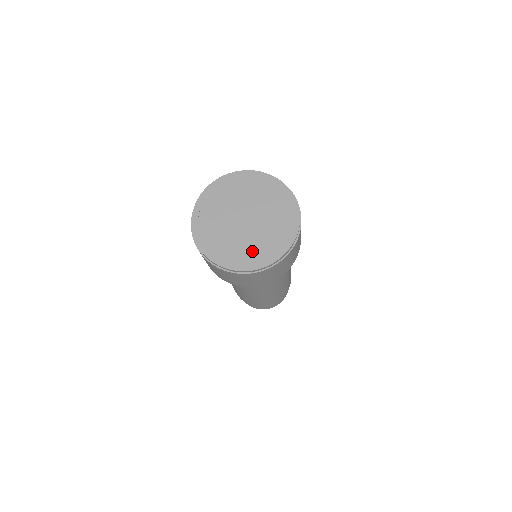
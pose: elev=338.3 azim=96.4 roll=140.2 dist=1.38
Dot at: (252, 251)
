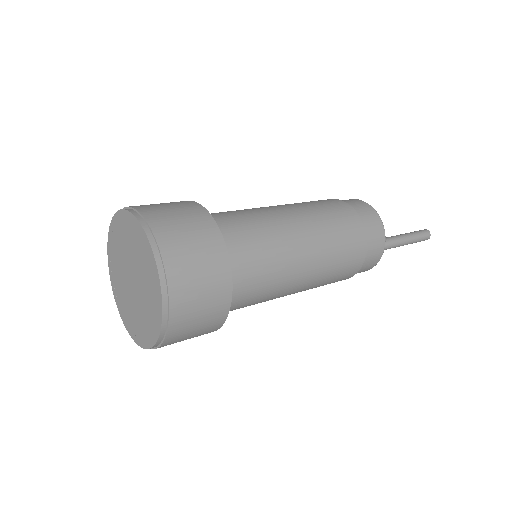
Dot at: (127, 311)
